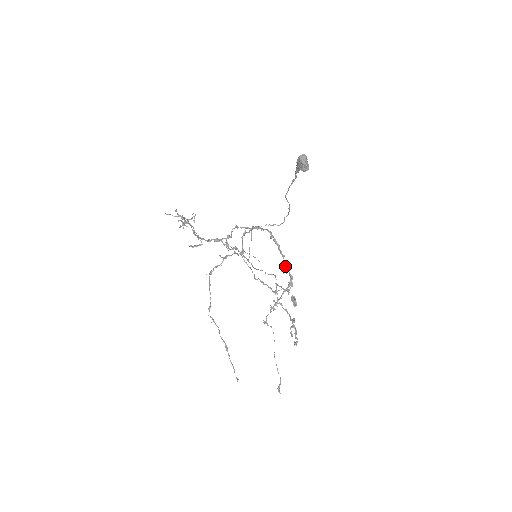
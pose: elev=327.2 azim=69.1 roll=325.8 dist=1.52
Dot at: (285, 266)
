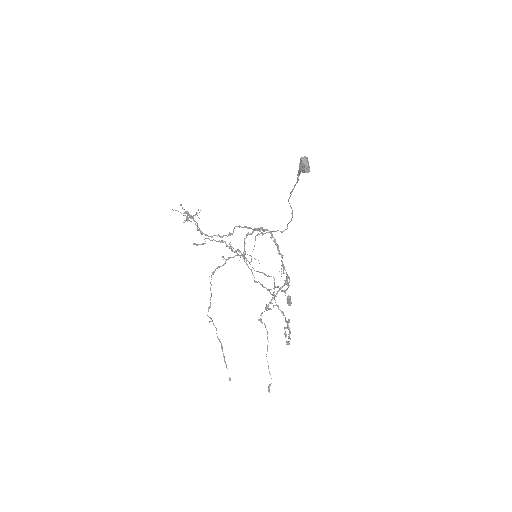
Dot at: (283, 266)
